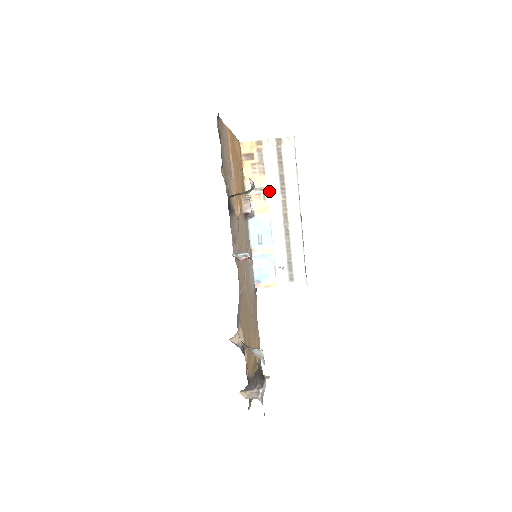
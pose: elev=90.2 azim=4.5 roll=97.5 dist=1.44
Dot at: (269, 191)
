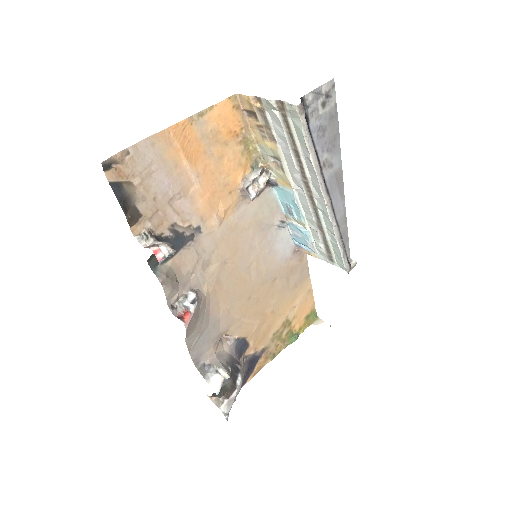
Dot at: (287, 163)
